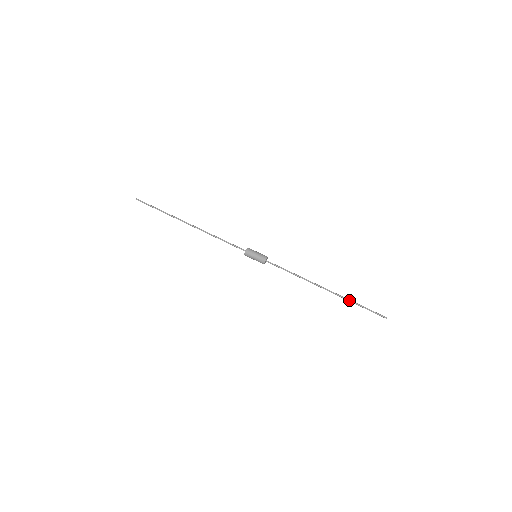
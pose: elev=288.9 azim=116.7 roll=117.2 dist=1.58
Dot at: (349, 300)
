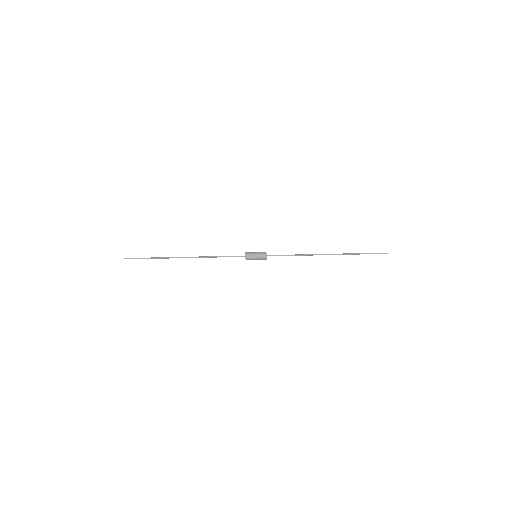
Dot at: (351, 254)
